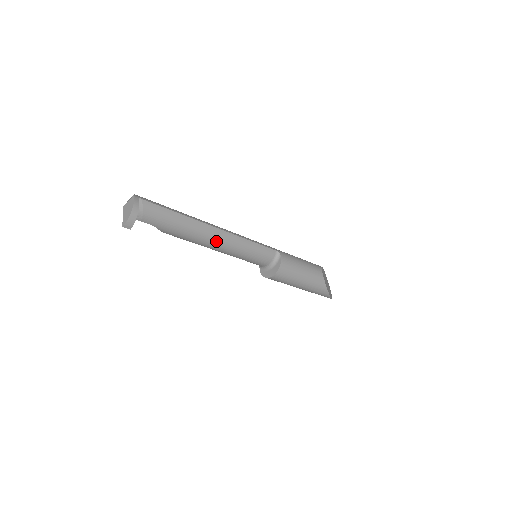
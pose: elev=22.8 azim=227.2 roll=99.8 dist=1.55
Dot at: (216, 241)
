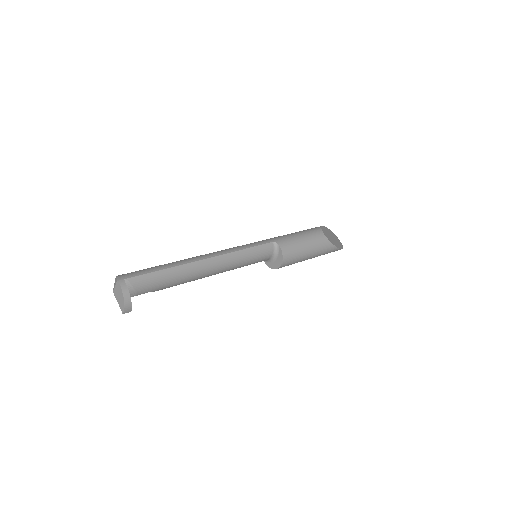
Dot at: (213, 269)
